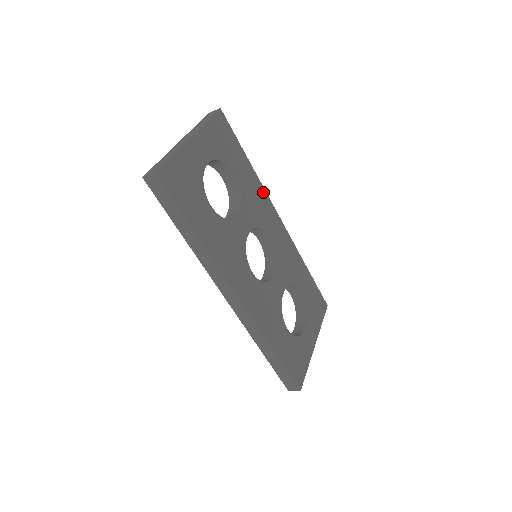
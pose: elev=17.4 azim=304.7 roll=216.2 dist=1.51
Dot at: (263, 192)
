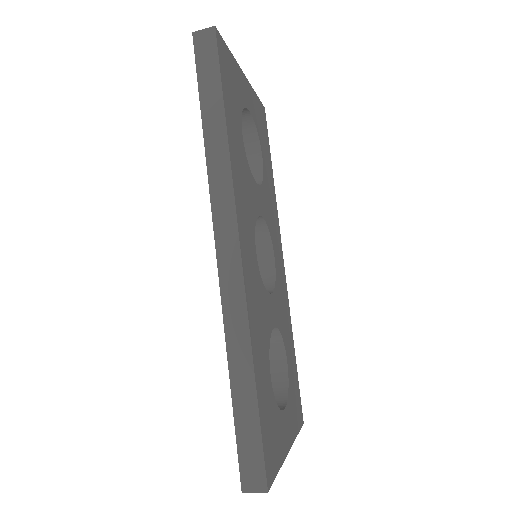
Dot at: (276, 214)
